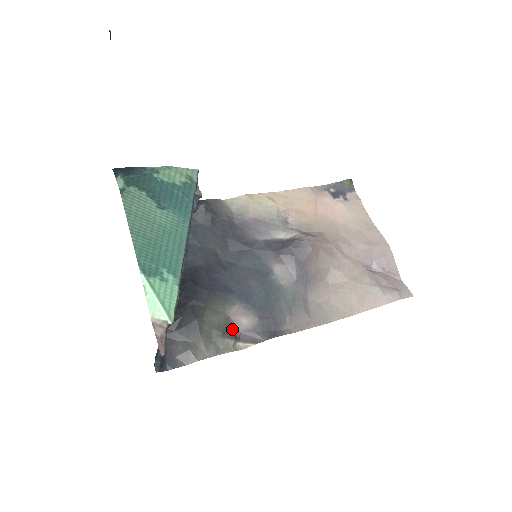
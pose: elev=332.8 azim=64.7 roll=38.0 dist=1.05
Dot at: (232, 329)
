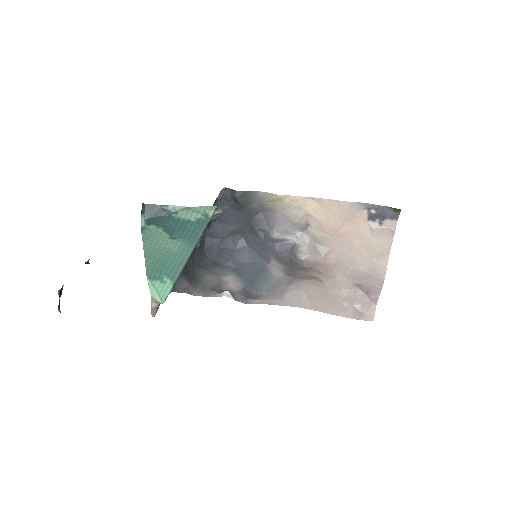
Dot at: (221, 287)
